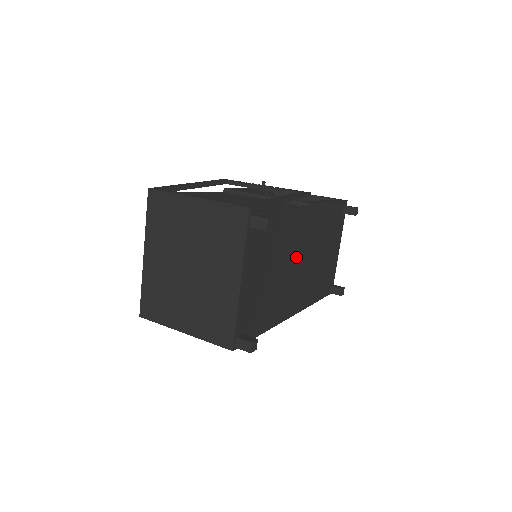
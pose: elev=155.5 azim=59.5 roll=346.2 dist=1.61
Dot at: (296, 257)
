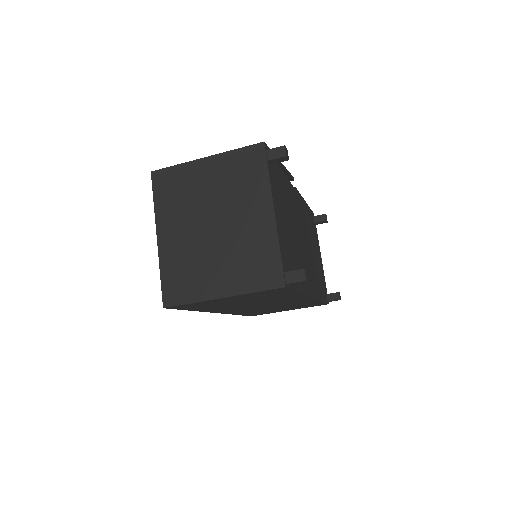
Dot at: (300, 232)
